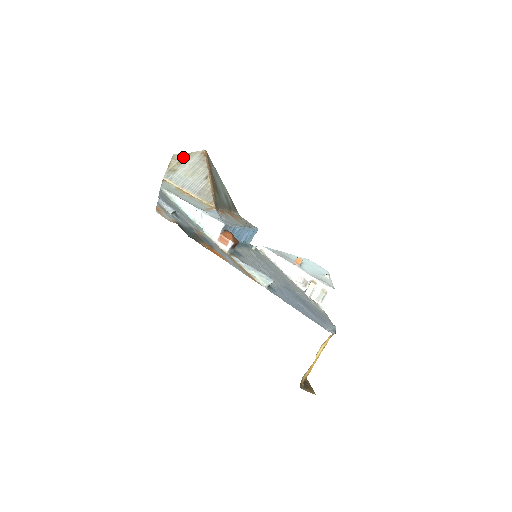
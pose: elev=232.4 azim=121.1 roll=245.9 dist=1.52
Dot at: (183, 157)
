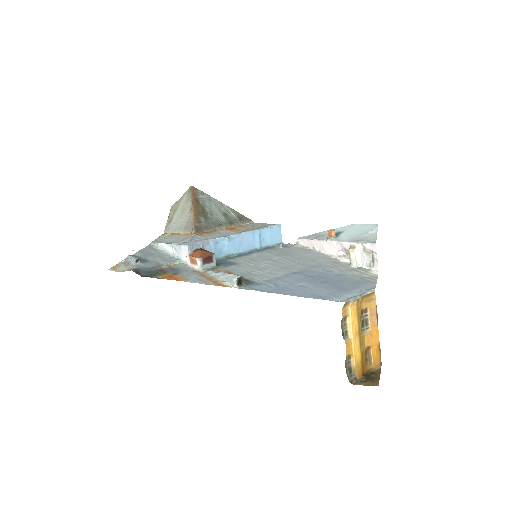
Dot at: (177, 204)
